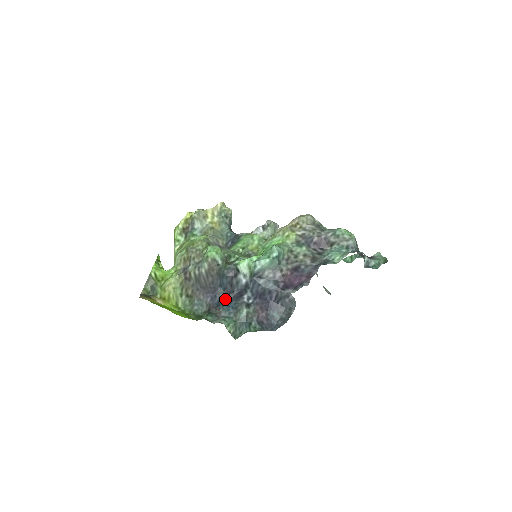
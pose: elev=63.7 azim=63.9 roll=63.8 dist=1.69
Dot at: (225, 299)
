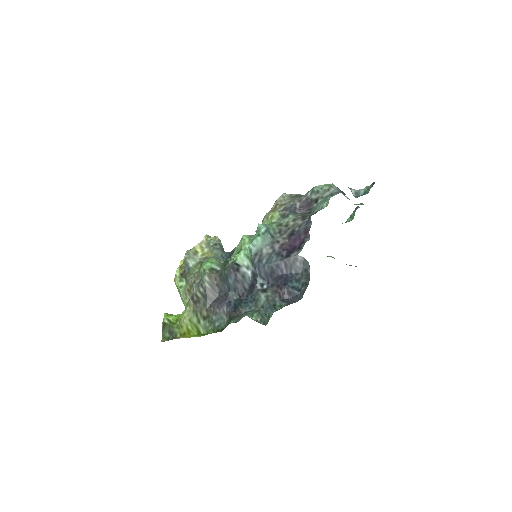
Dot at: (240, 299)
